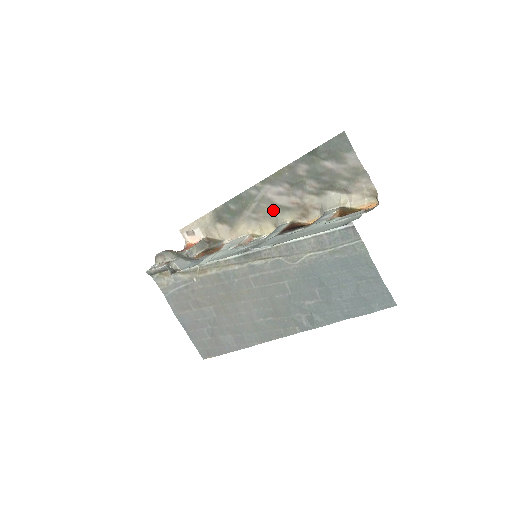
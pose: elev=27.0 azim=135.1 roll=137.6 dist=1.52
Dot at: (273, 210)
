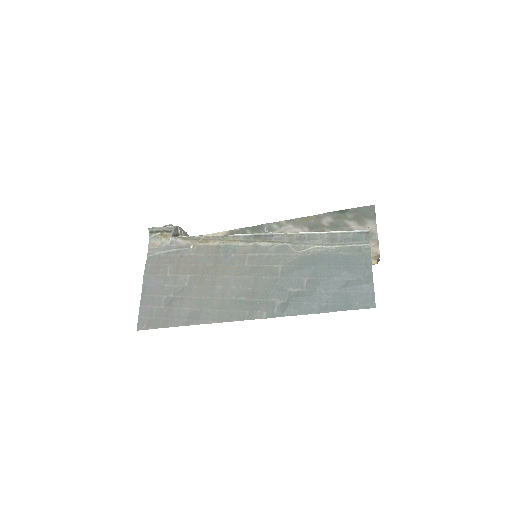
Dot at: occluded
